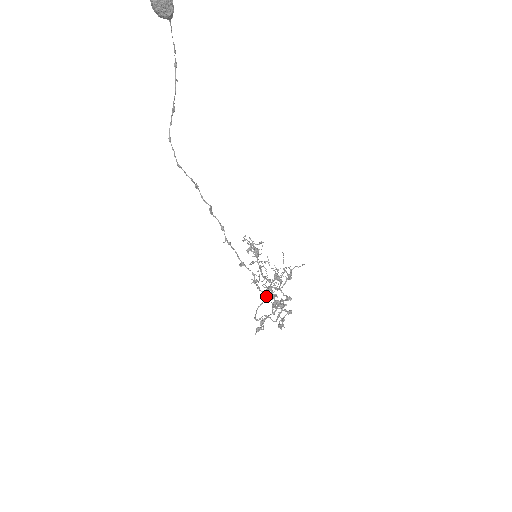
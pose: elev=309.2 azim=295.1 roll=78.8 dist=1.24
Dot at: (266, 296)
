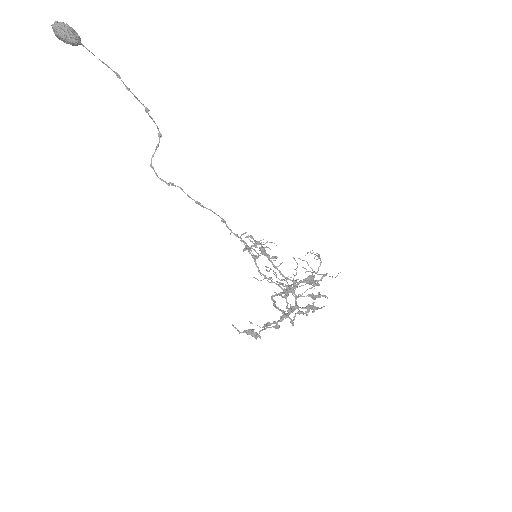
Dot at: (293, 295)
